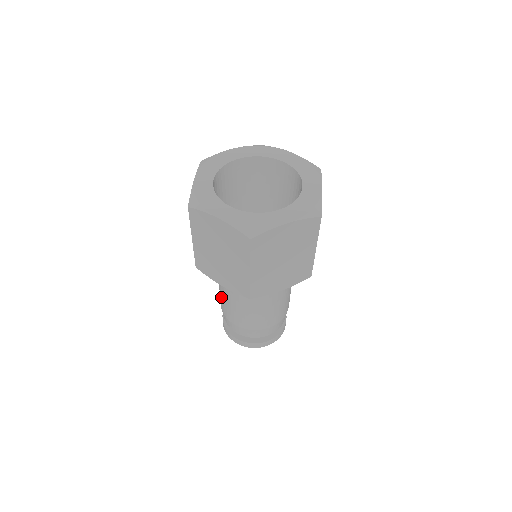
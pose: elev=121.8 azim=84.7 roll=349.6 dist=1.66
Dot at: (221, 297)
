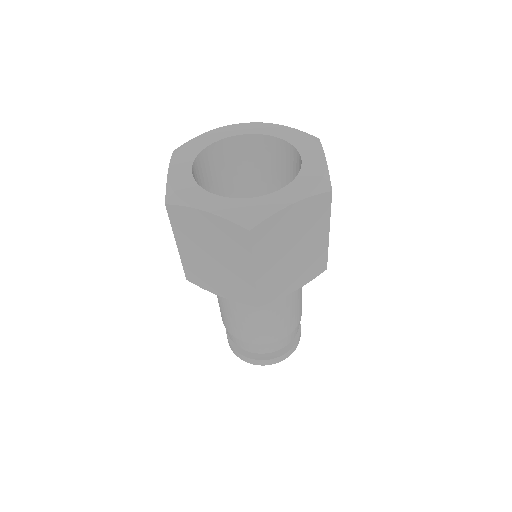
Dot at: (222, 311)
